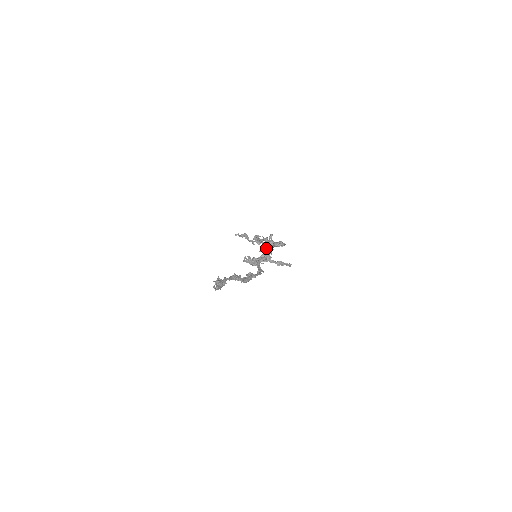
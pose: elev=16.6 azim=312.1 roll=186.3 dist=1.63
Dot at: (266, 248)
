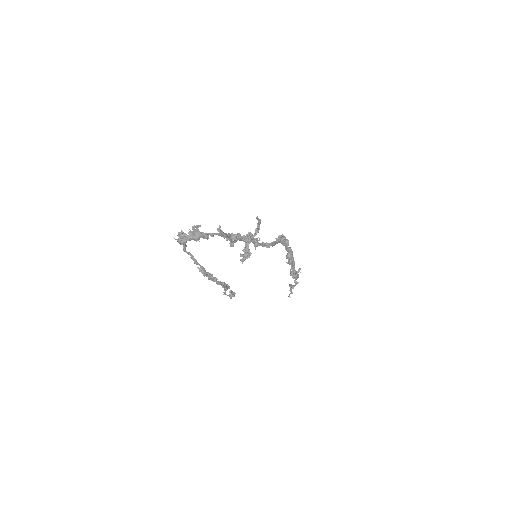
Dot at: occluded
